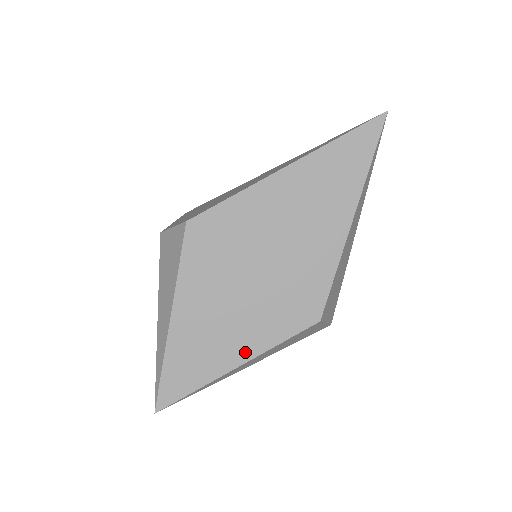
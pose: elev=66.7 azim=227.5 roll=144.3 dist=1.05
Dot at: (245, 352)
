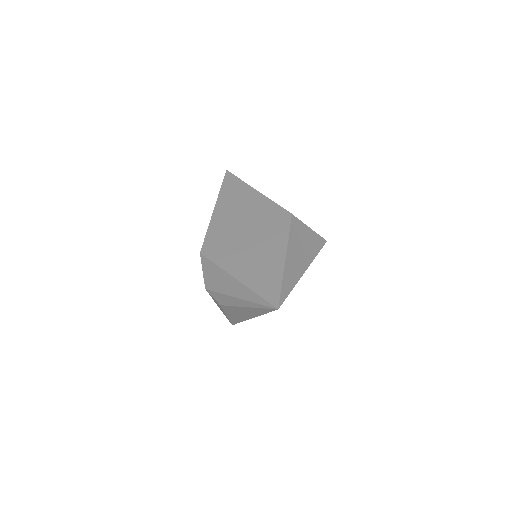
Dot at: (280, 251)
